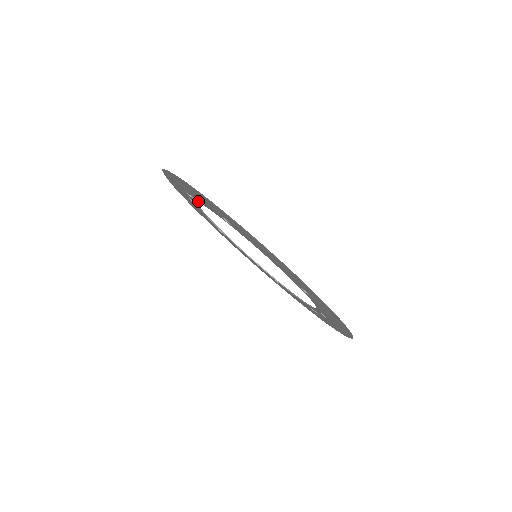
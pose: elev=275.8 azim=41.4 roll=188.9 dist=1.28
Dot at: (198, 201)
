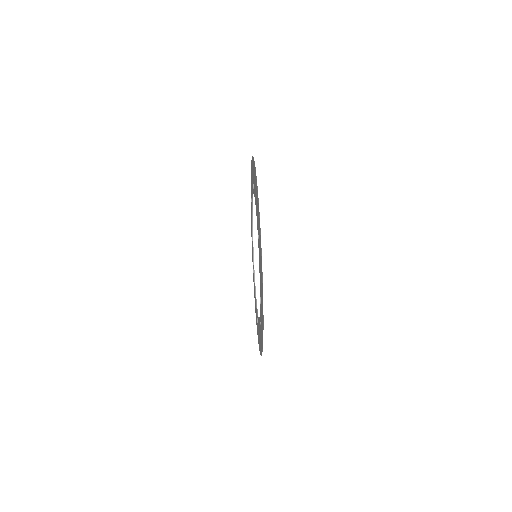
Dot at: (252, 198)
